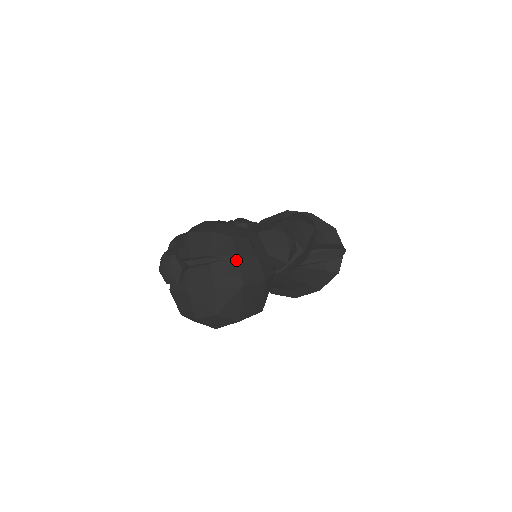
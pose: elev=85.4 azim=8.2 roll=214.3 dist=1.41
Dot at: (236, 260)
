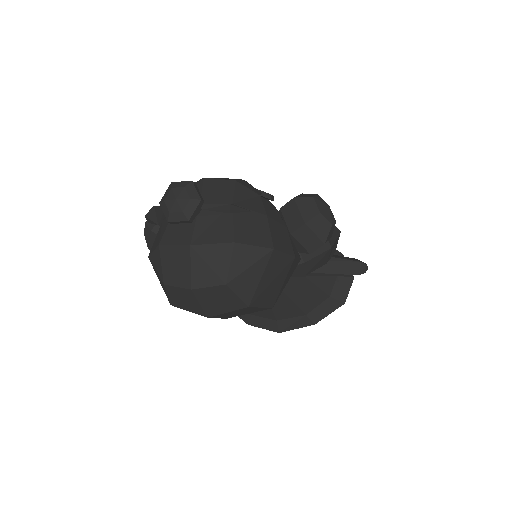
Dot at: (266, 218)
